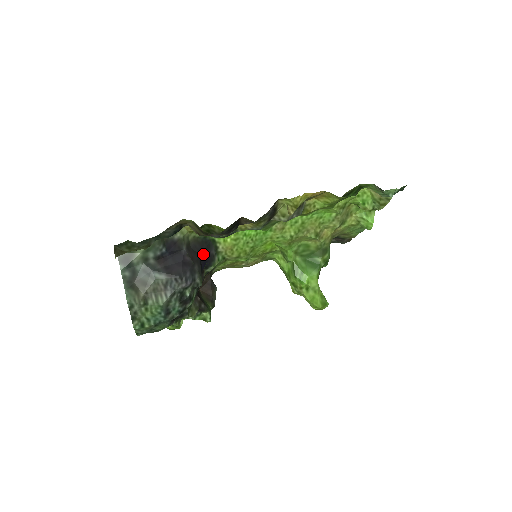
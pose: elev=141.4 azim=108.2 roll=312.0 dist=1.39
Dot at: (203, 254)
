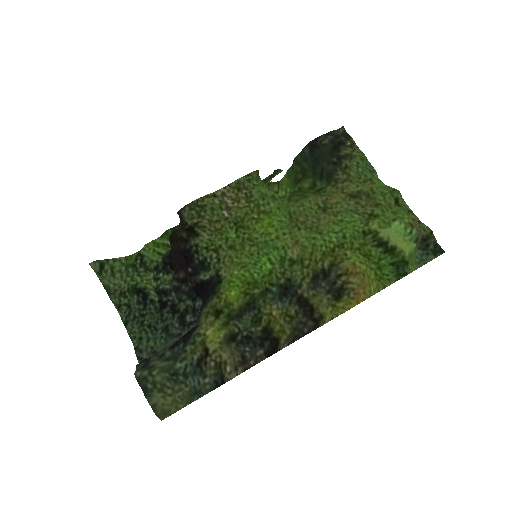
Dot at: (207, 293)
